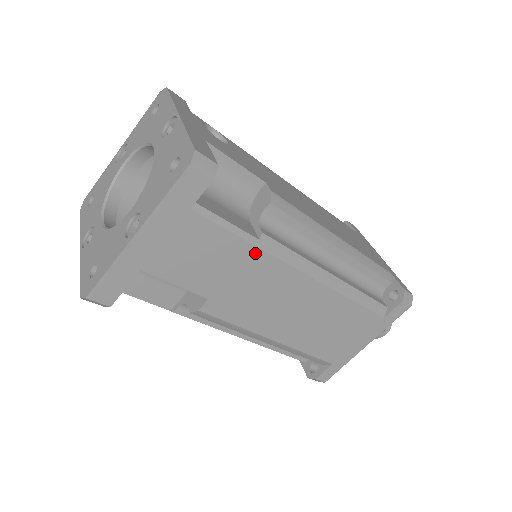
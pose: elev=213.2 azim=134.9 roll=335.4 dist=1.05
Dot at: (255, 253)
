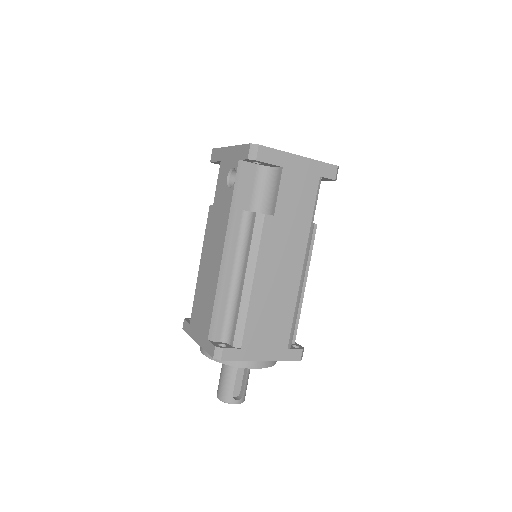
Dot at: (307, 225)
